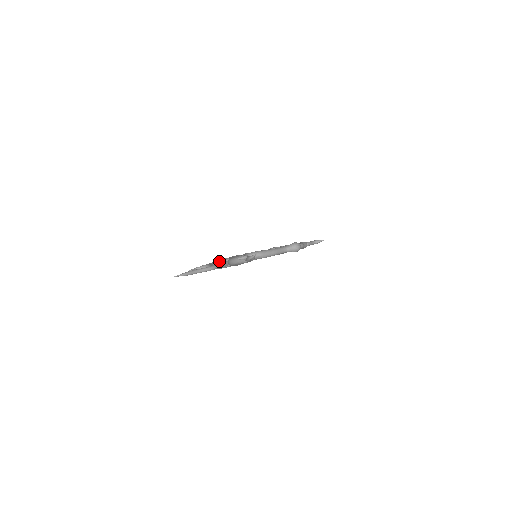
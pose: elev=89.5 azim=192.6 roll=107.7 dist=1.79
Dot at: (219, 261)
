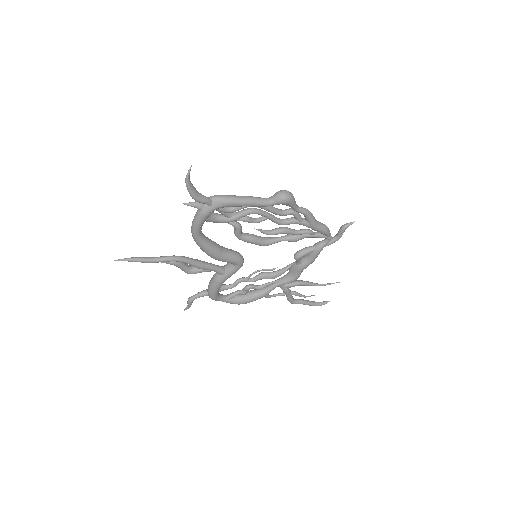
Dot at: occluded
